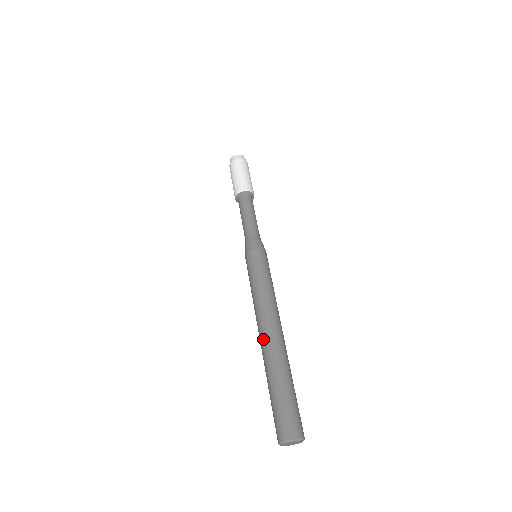
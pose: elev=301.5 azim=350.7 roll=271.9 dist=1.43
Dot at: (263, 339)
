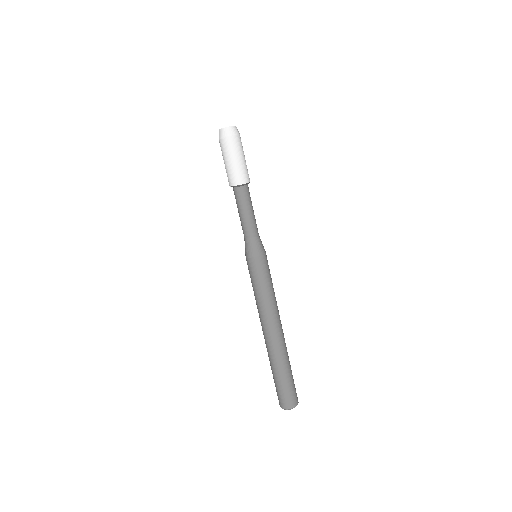
Dot at: (266, 339)
